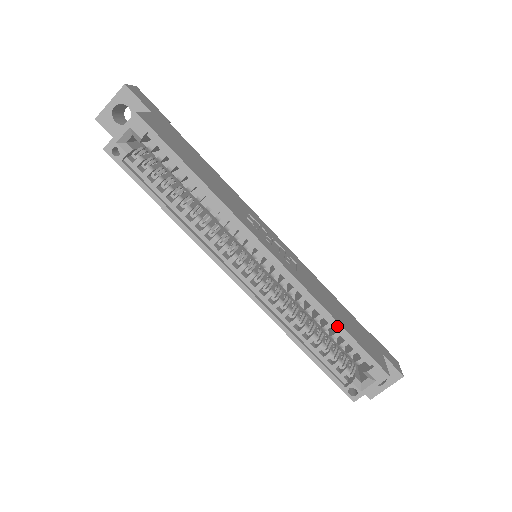
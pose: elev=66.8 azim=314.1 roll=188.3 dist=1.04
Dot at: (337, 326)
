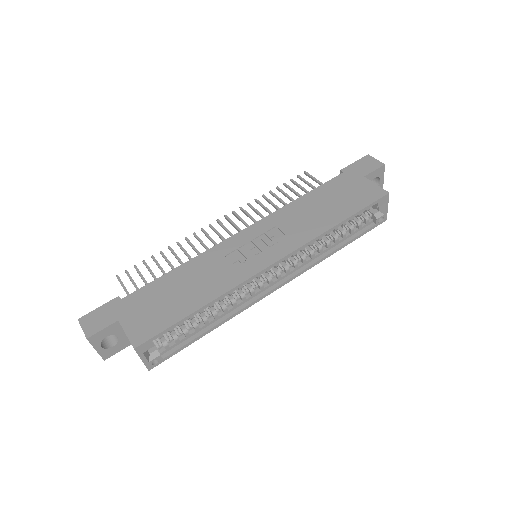
Dot at: occluded
